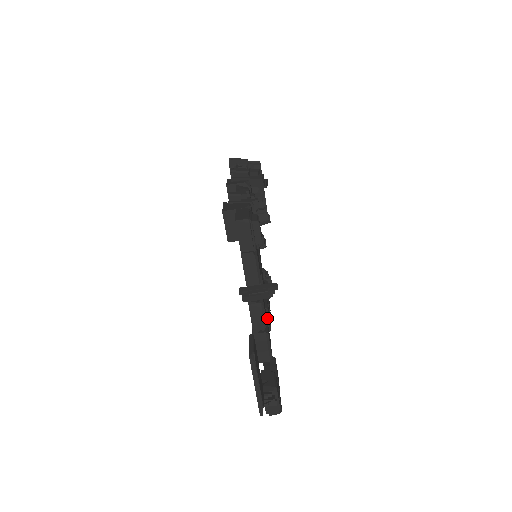
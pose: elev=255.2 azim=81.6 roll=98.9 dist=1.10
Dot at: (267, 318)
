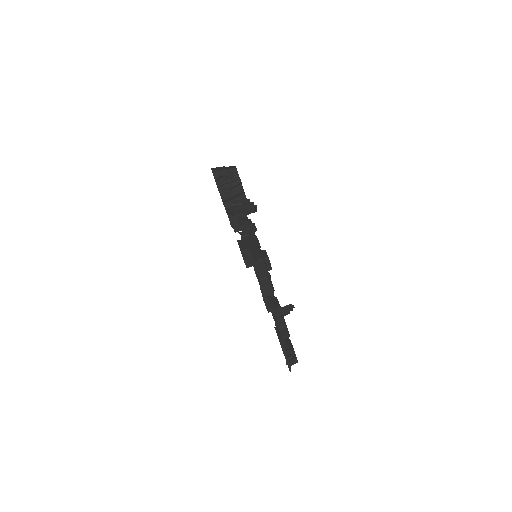
Dot at: occluded
